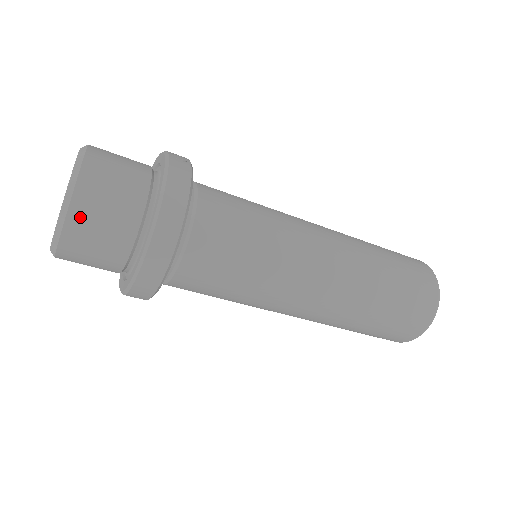
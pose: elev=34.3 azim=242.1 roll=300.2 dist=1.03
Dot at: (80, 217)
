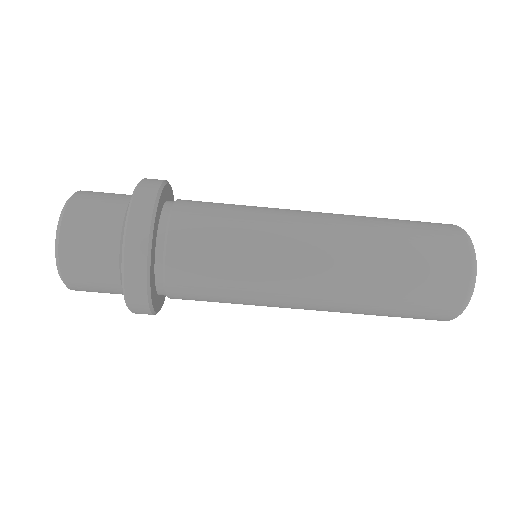
Dot at: (87, 193)
